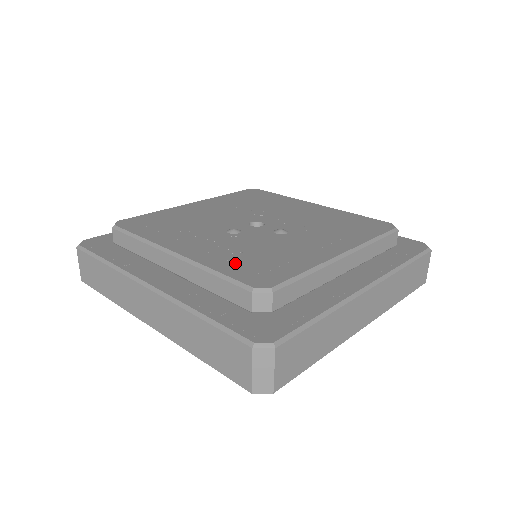
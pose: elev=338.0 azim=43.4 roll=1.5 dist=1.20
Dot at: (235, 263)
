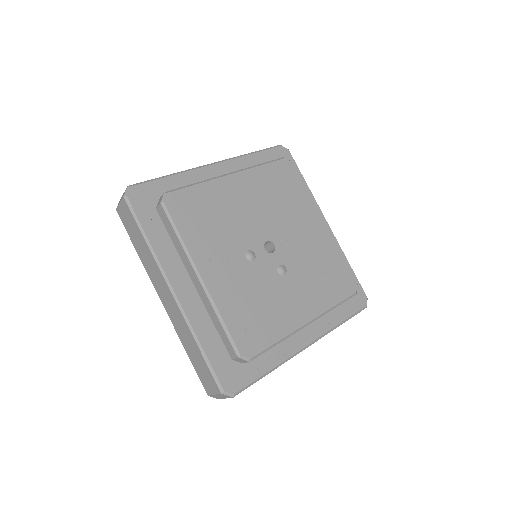
Dot at: (238, 315)
